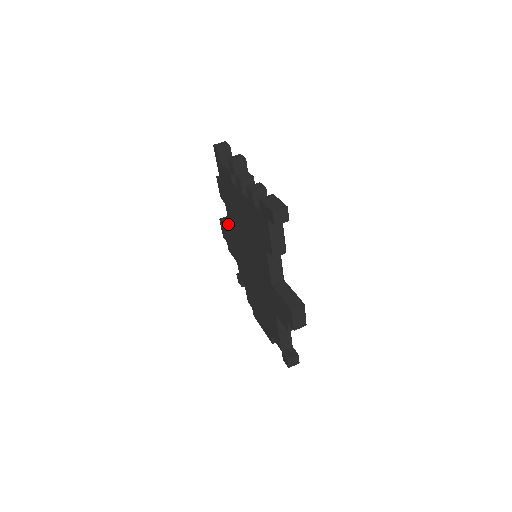
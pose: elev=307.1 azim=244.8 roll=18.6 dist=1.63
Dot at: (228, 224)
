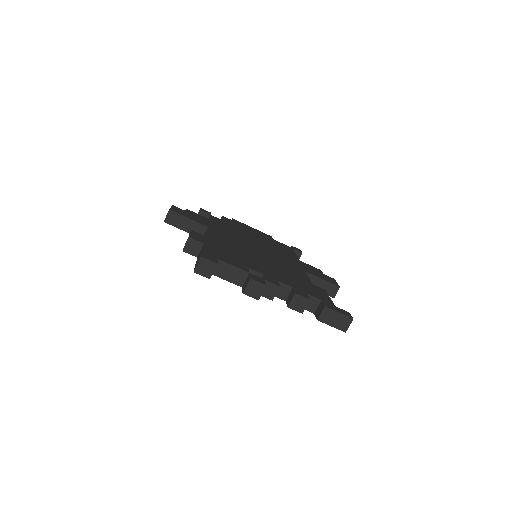
Dot at: (183, 226)
